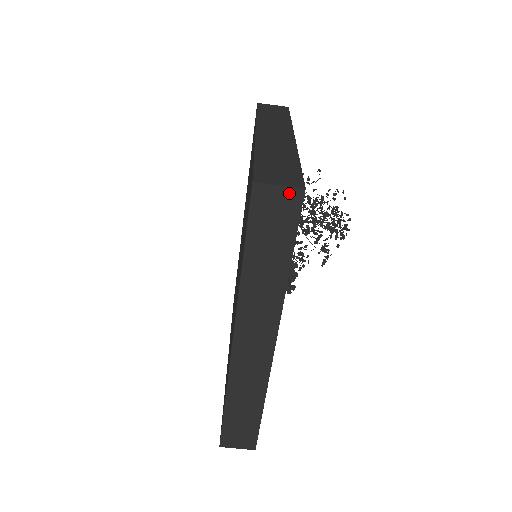
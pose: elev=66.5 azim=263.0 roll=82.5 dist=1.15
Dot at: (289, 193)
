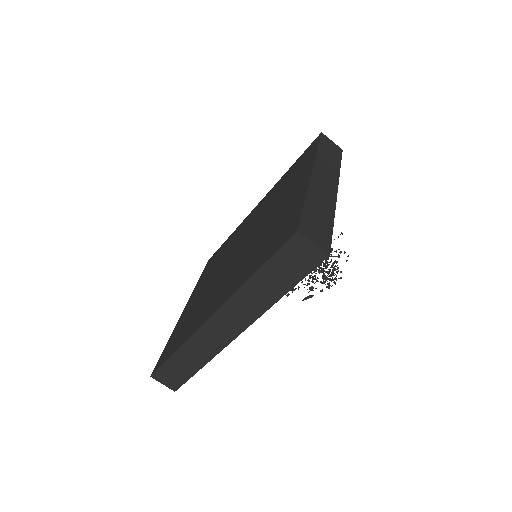
Dot at: (317, 251)
